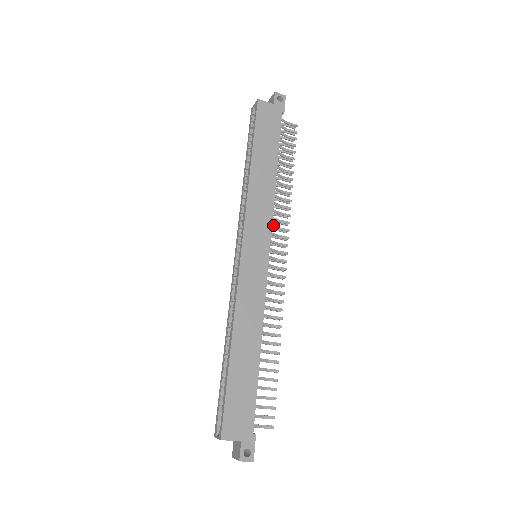
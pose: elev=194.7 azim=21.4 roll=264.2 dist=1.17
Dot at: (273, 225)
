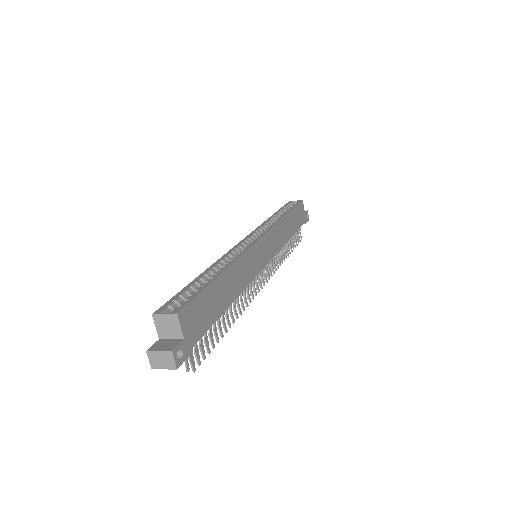
Dot at: occluded
